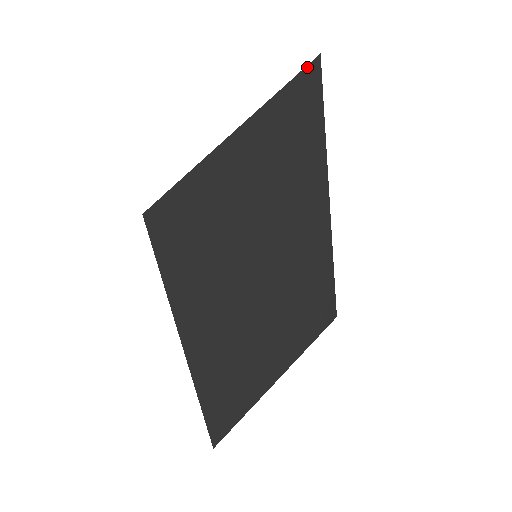
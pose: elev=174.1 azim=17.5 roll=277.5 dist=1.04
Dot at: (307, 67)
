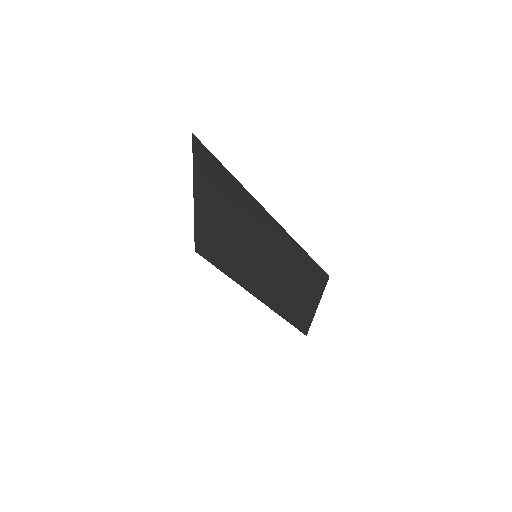
Dot at: (193, 146)
